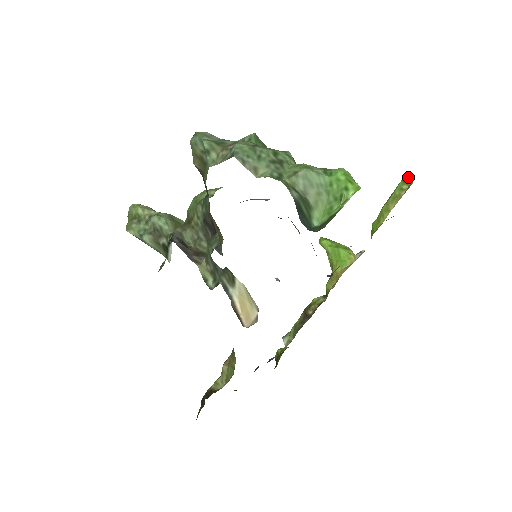
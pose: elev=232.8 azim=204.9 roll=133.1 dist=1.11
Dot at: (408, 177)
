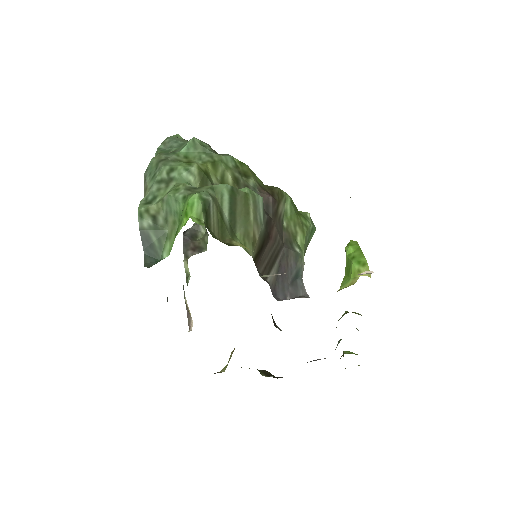
Dot at: occluded
